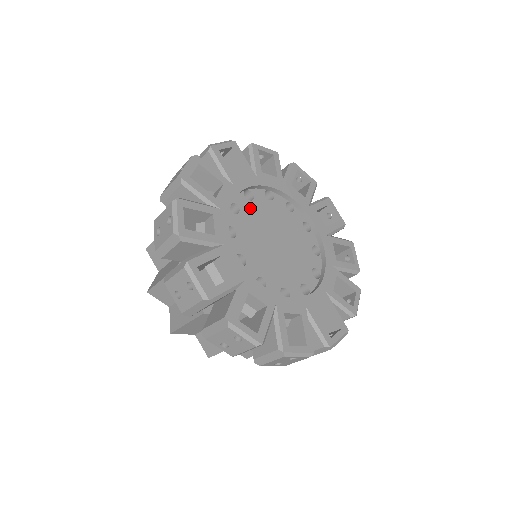
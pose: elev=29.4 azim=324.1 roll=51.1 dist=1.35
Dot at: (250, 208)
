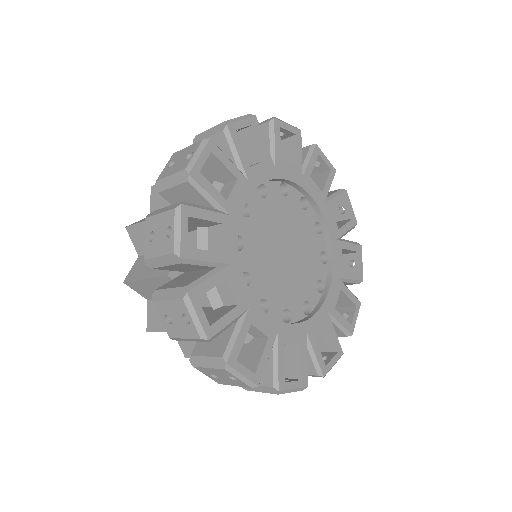
Dot at: (250, 255)
